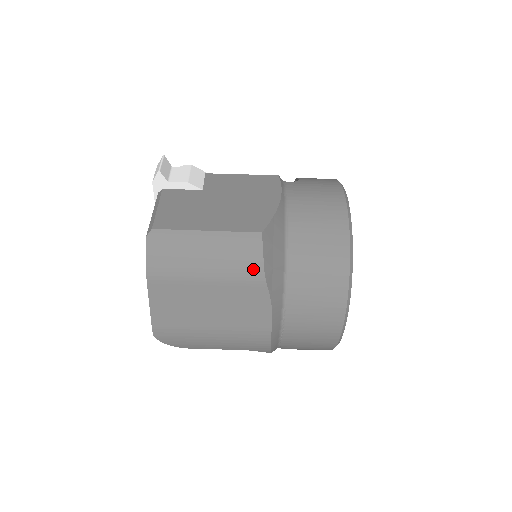
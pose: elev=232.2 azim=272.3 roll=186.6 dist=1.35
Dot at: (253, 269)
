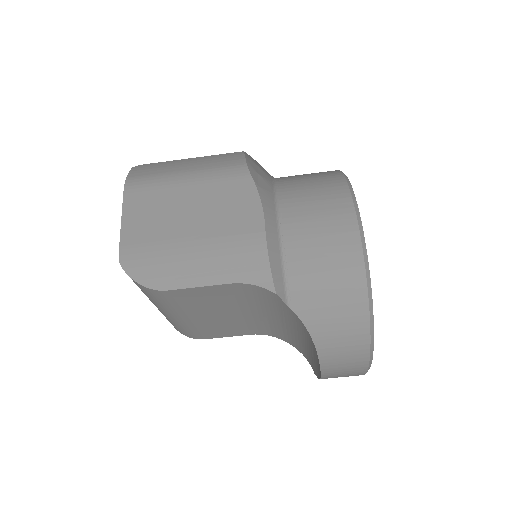
Dot at: (235, 166)
